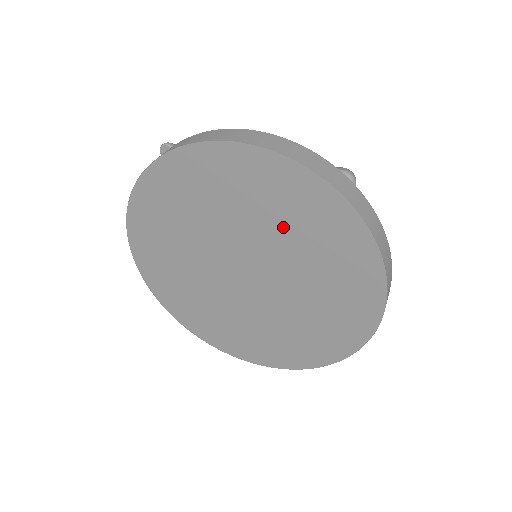
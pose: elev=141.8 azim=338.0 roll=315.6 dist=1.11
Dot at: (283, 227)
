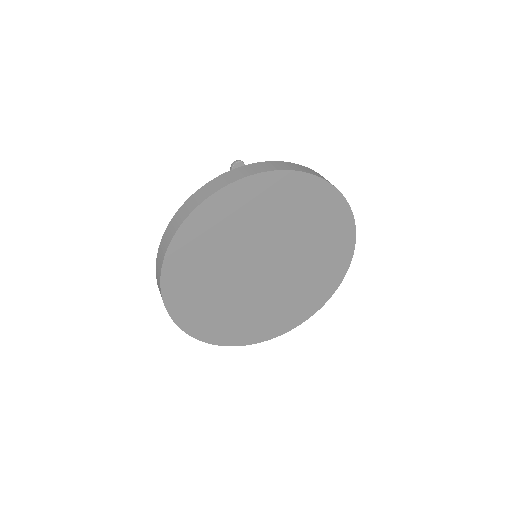
Dot at: (312, 235)
